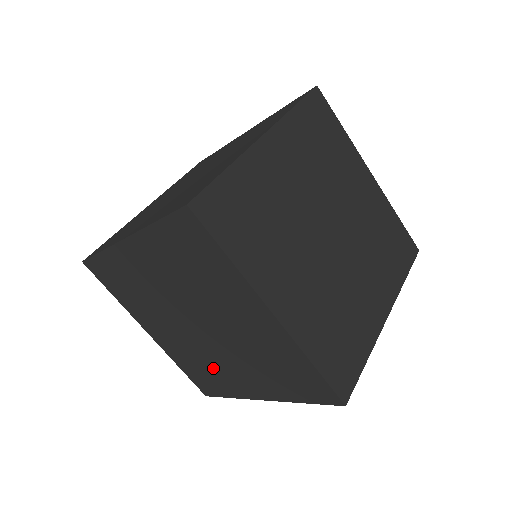
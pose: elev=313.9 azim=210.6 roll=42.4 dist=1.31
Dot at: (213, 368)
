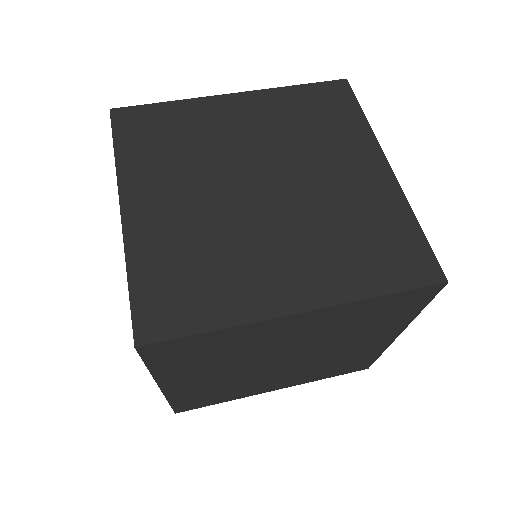
Dot at: occluded
